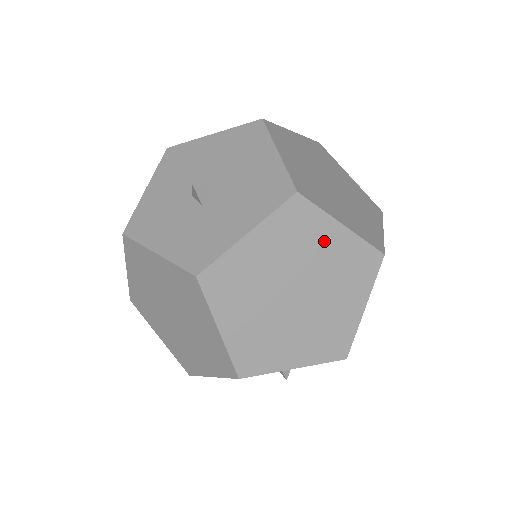
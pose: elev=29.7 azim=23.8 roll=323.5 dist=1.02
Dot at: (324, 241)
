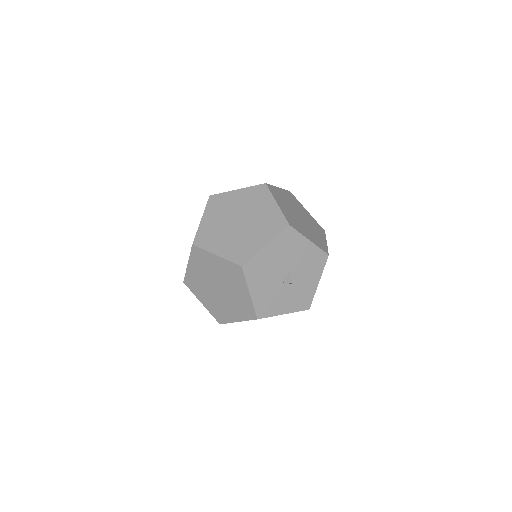
Dot at: occluded
